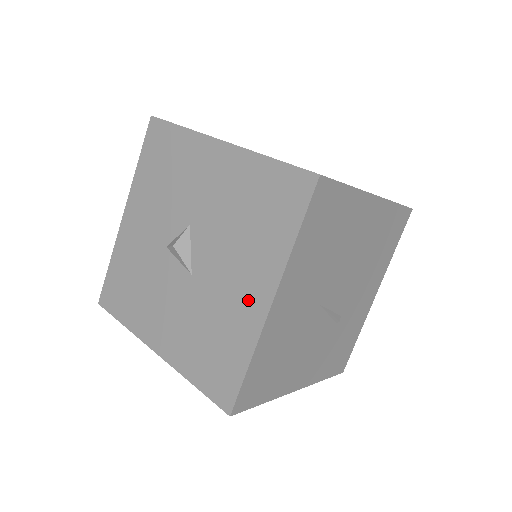
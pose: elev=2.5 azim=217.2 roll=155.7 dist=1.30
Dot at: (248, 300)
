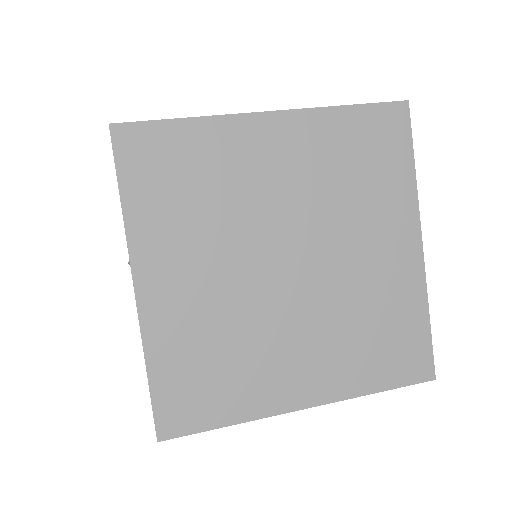
Dot at: occluded
